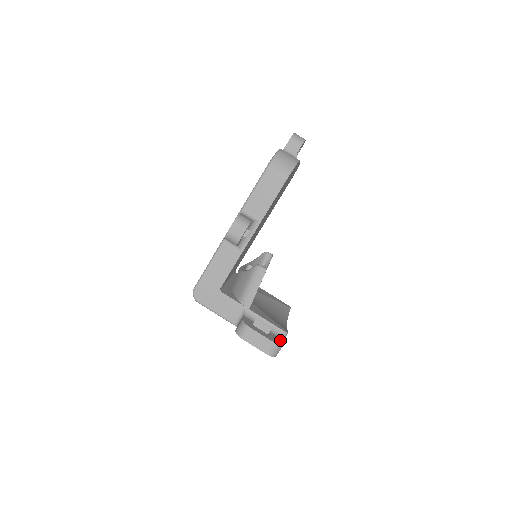
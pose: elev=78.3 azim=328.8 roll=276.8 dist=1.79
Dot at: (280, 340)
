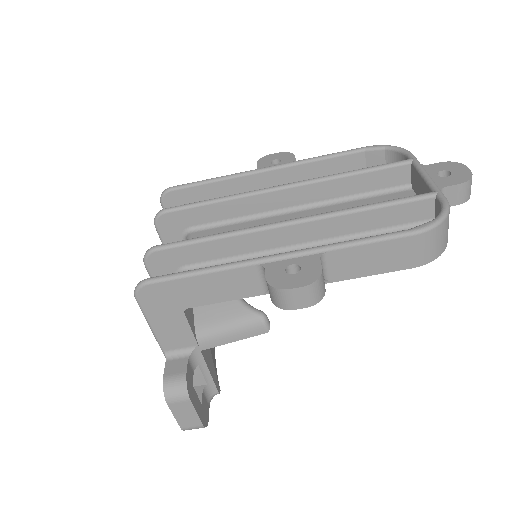
Dot at: (207, 408)
